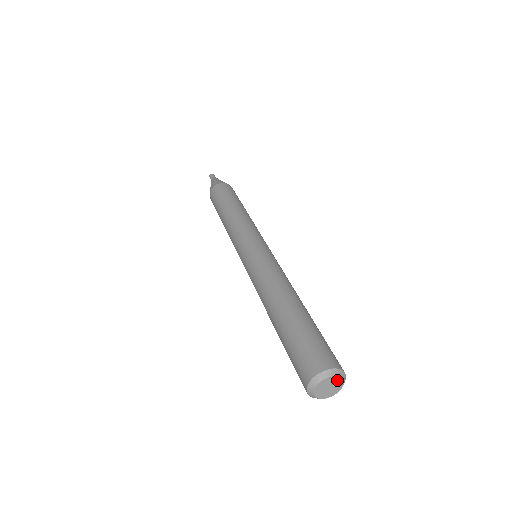
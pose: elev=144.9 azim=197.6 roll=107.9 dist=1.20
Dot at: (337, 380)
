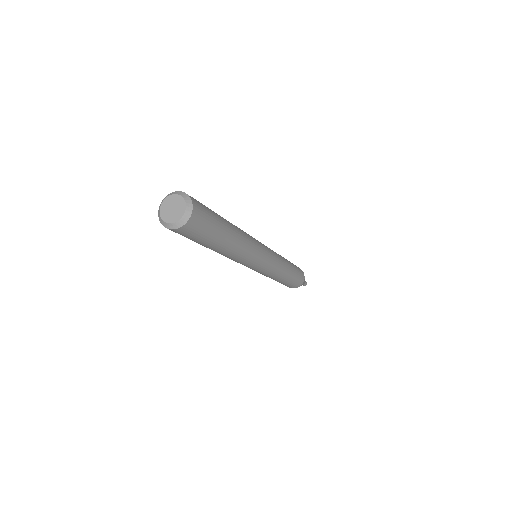
Dot at: (174, 198)
